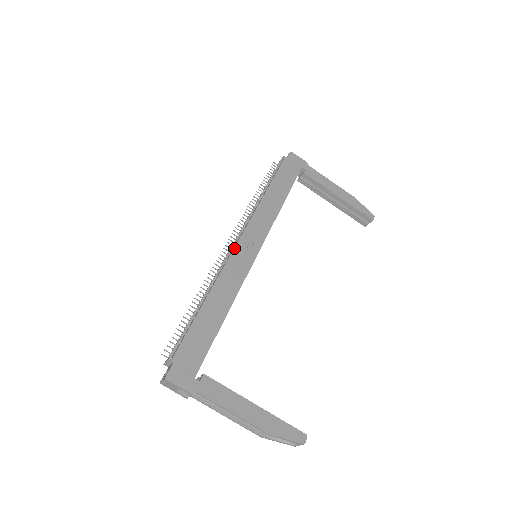
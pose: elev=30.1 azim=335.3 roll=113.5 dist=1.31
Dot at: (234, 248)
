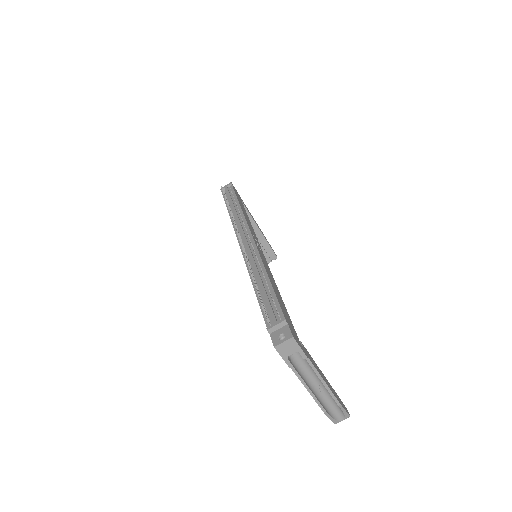
Dot at: (254, 241)
